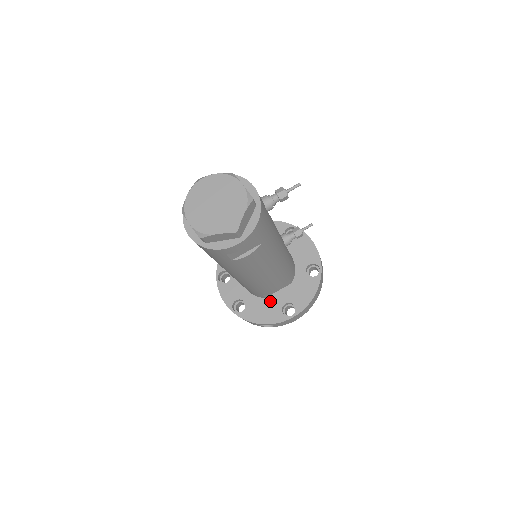
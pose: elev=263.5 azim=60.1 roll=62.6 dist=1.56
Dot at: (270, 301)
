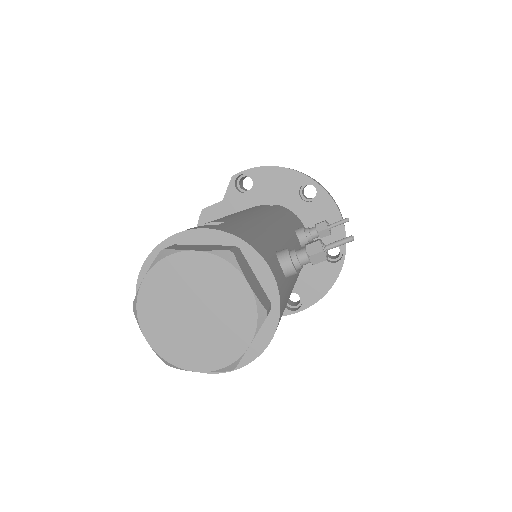
Dot at: occluded
